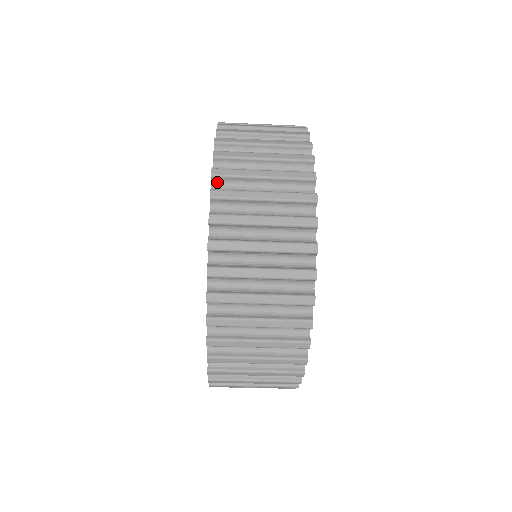
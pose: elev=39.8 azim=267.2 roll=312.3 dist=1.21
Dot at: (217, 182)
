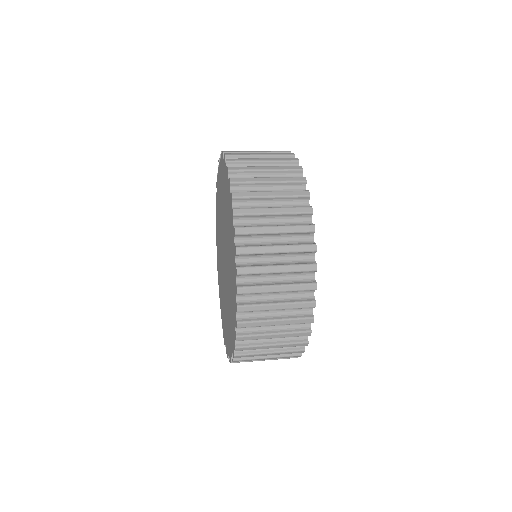
Dot at: (241, 294)
